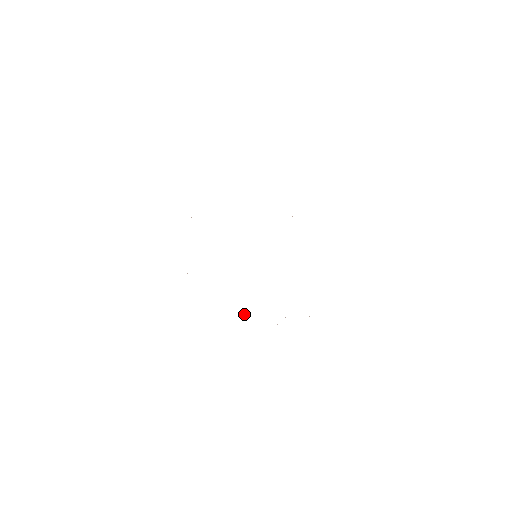
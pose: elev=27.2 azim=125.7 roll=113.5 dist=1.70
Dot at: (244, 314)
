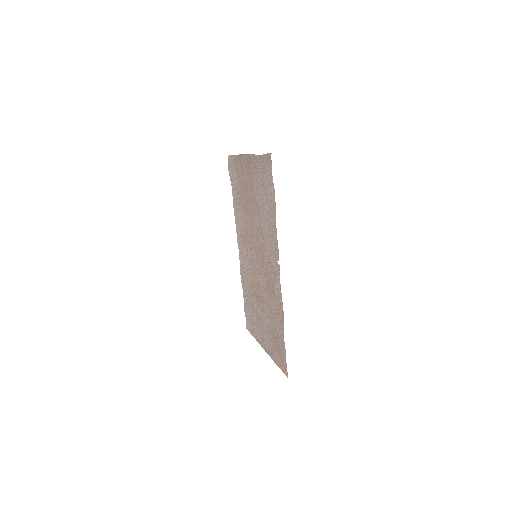
Dot at: (245, 282)
